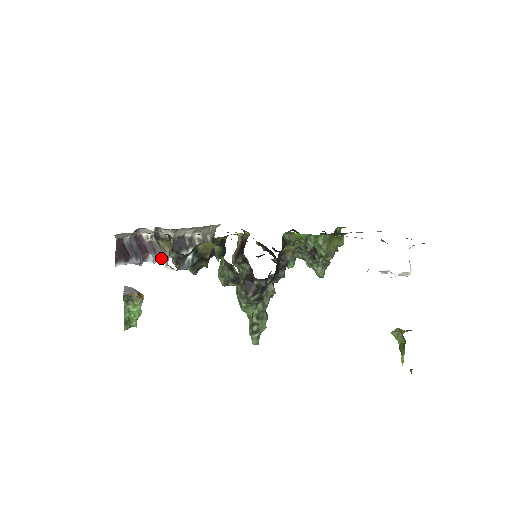
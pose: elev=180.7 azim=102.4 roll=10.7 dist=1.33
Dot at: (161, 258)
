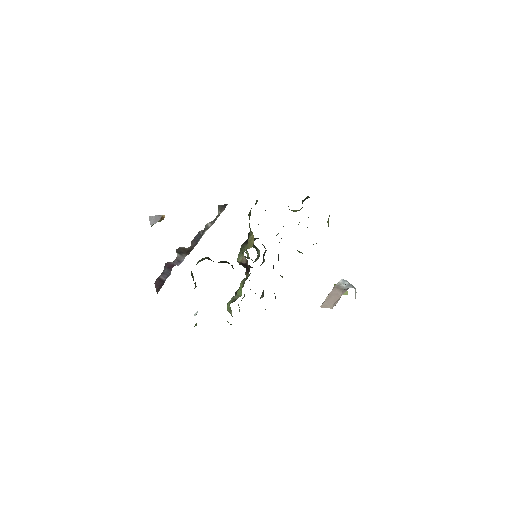
Dot at: occluded
